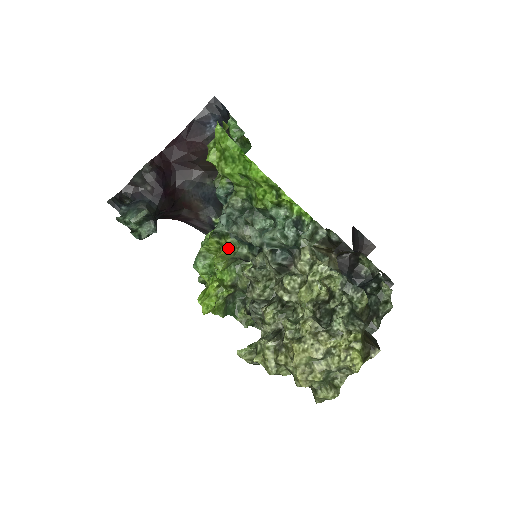
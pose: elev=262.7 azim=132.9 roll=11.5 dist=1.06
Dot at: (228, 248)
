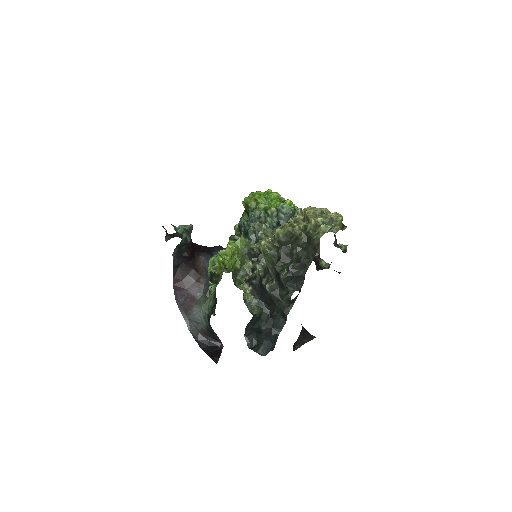
Dot at: (244, 238)
